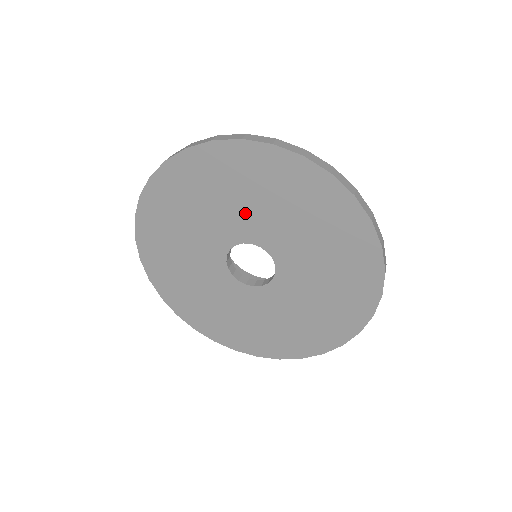
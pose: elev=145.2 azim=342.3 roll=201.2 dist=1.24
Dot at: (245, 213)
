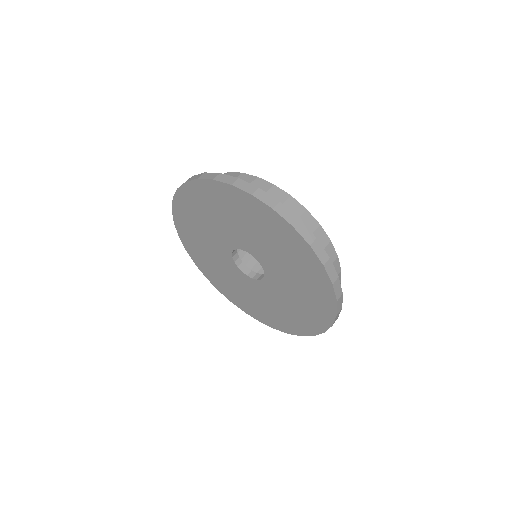
Dot at: (265, 248)
